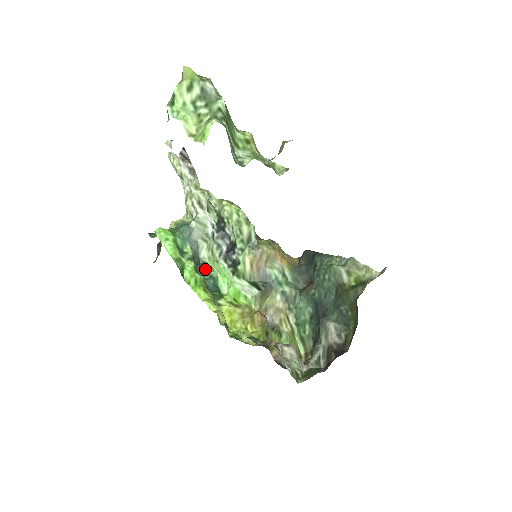
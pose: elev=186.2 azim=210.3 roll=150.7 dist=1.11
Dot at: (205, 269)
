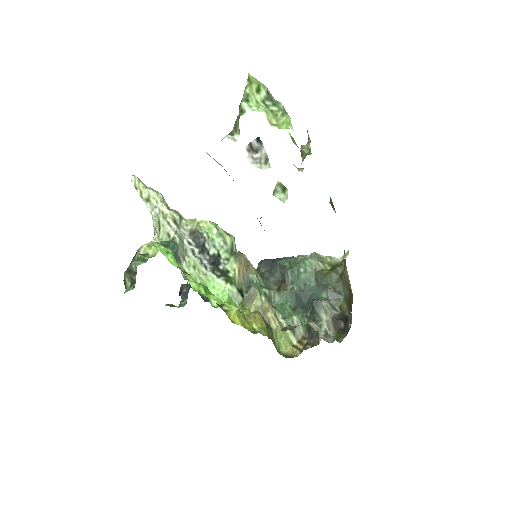
Dot at: occluded
